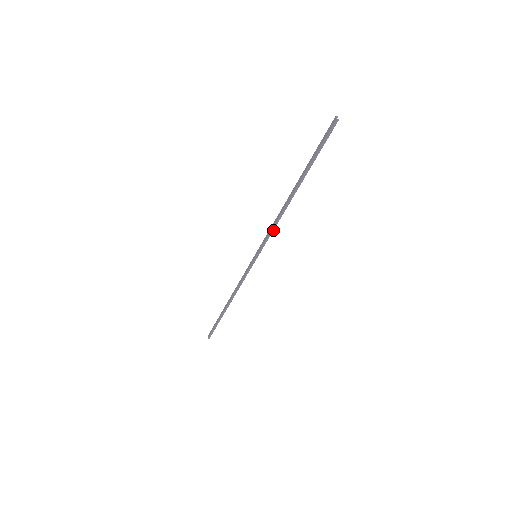
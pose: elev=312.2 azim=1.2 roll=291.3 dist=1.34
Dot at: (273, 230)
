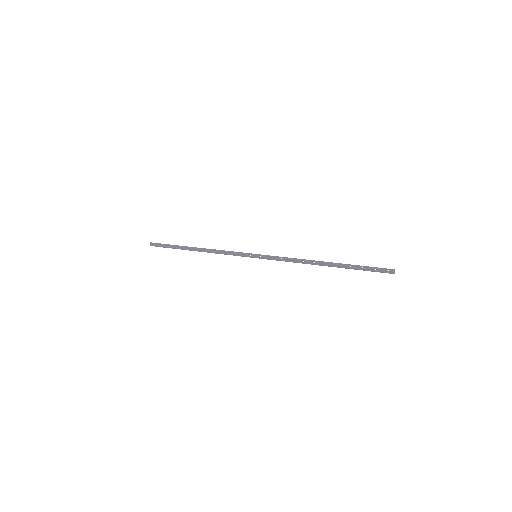
Dot at: (287, 261)
